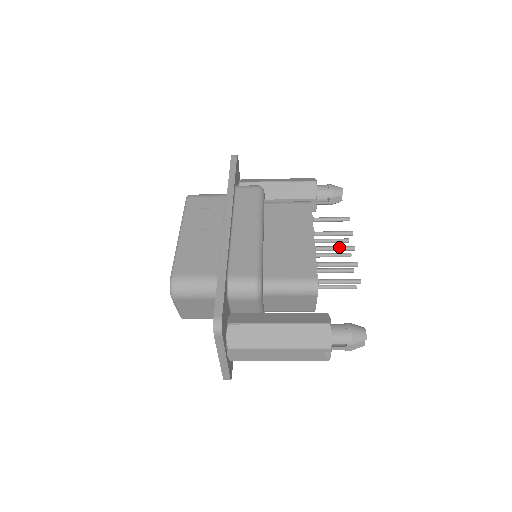
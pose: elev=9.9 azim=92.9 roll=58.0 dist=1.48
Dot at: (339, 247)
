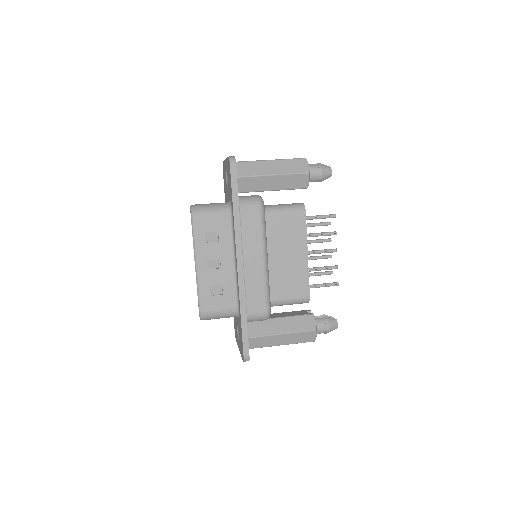
Dot at: (325, 252)
